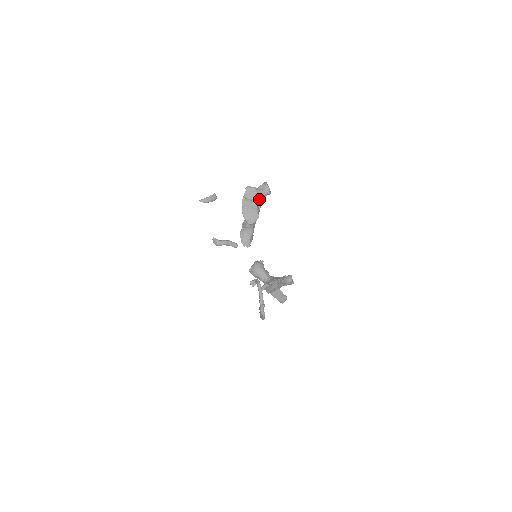
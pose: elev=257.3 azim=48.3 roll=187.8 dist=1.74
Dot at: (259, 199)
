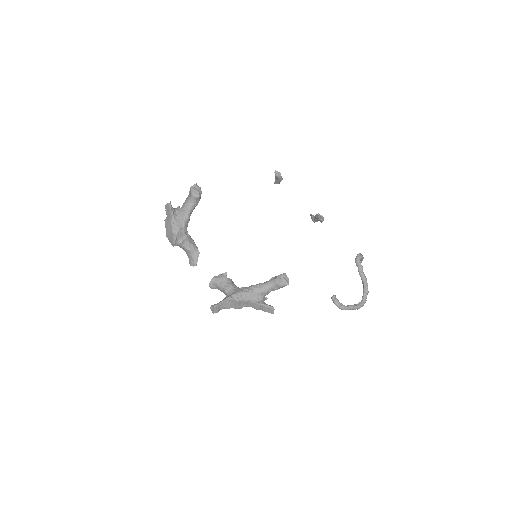
Dot at: (184, 211)
